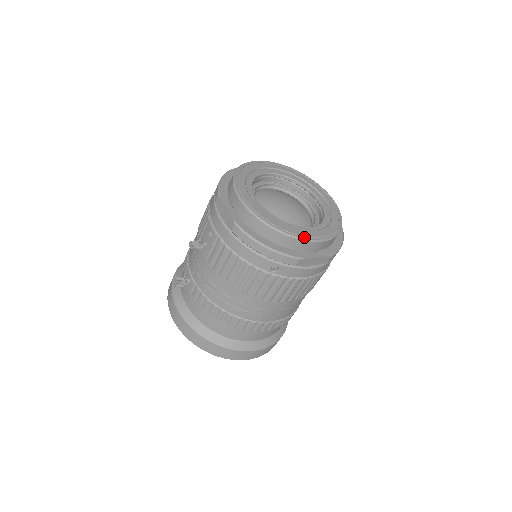
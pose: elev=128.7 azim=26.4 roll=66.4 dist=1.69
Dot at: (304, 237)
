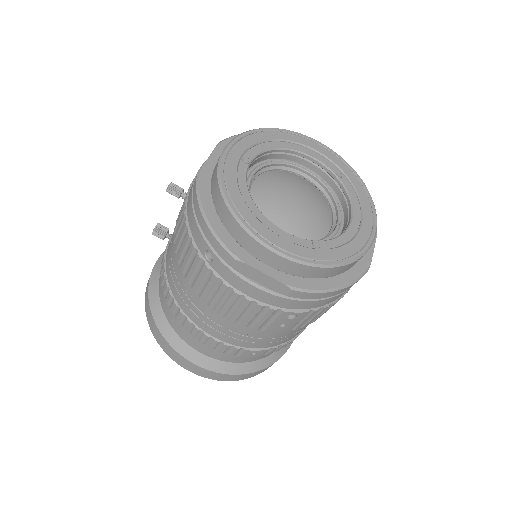
Dot at: (257, 233)
